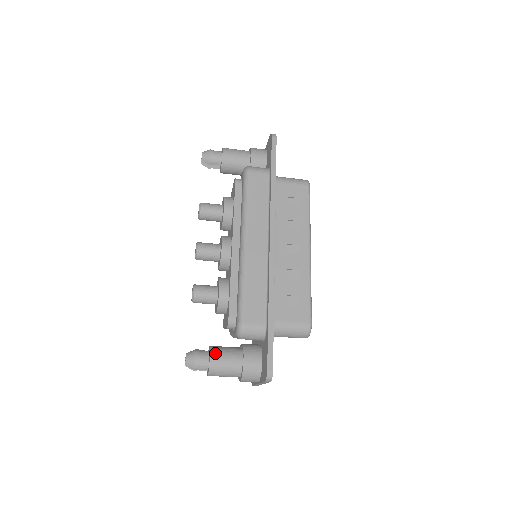
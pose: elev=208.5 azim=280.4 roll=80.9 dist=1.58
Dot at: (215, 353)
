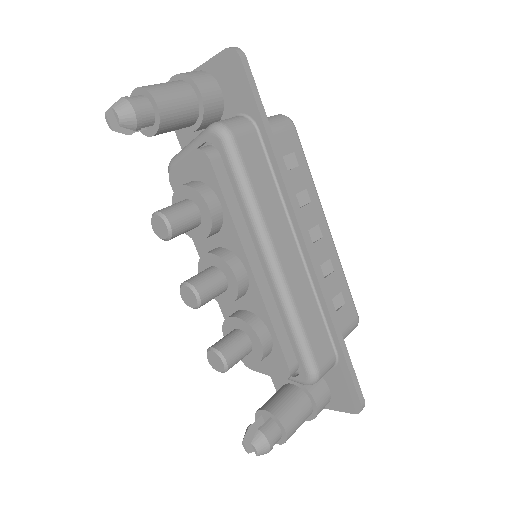
Dot at: (285, 419)
